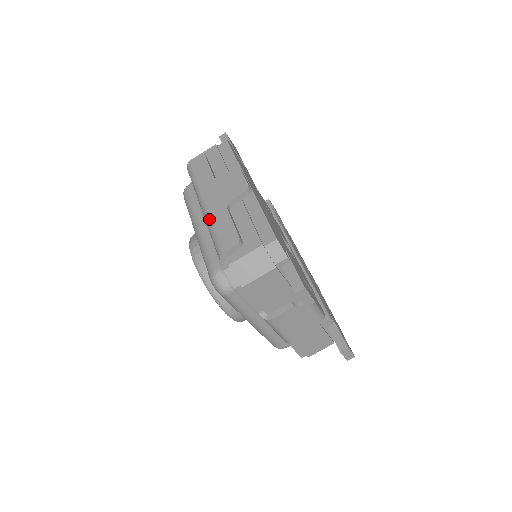
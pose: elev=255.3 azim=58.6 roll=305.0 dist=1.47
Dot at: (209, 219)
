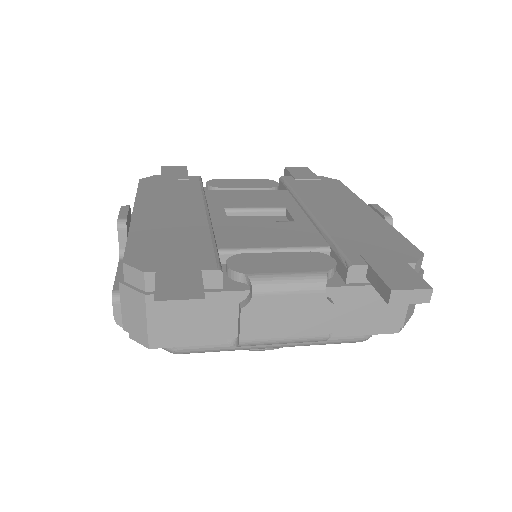
Dot at: occluded
